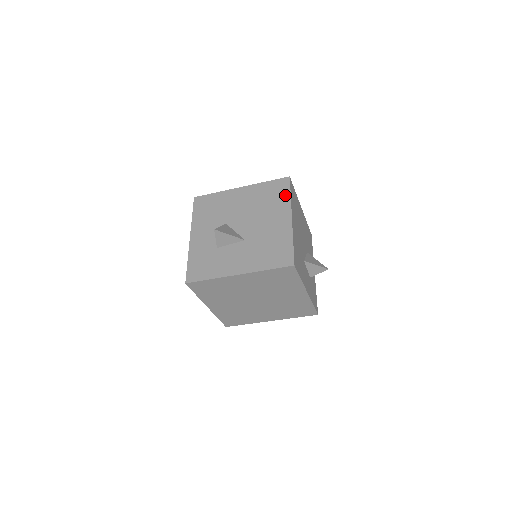
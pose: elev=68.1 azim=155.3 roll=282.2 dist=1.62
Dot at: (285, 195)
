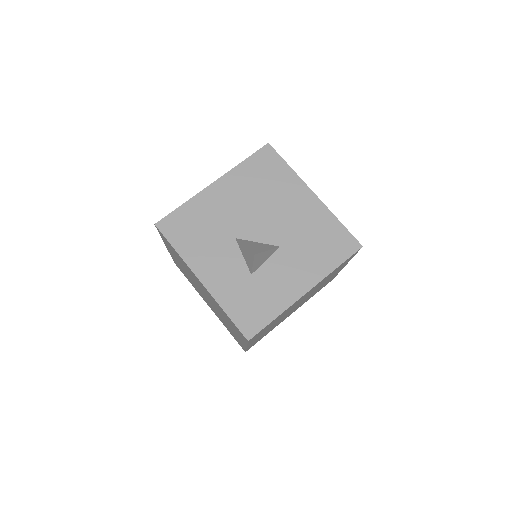
Dot at: (283, 169)
